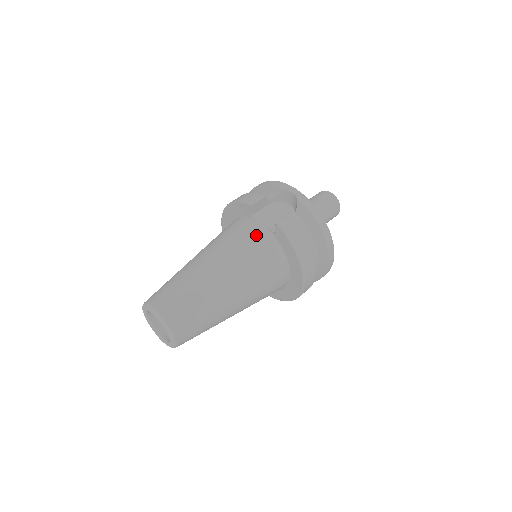
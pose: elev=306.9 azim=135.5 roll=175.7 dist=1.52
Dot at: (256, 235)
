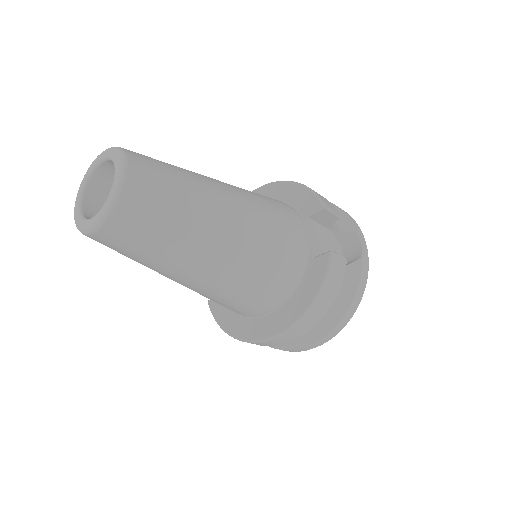
Dot at: (296, 238)
